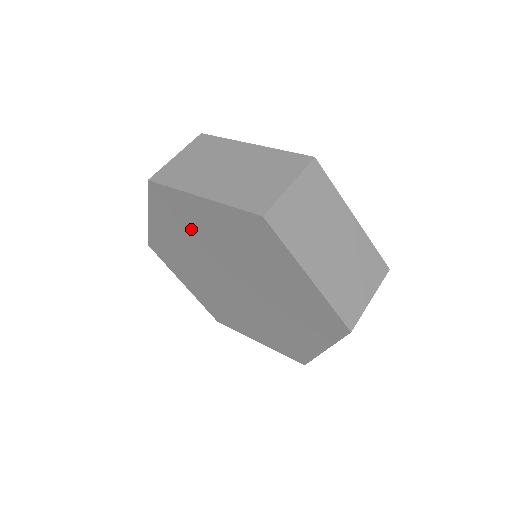
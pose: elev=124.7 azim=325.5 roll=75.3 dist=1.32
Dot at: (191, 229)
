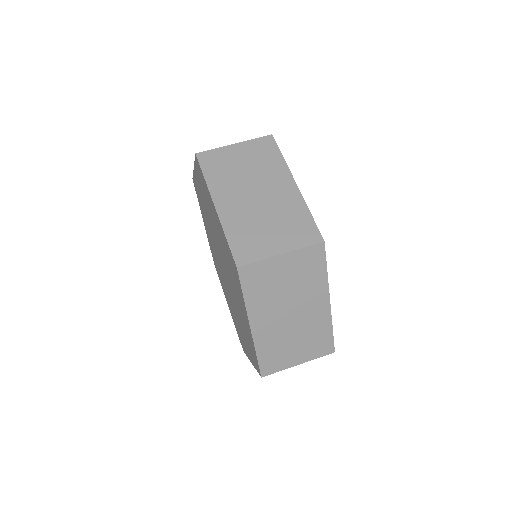
Dot at: occluded
